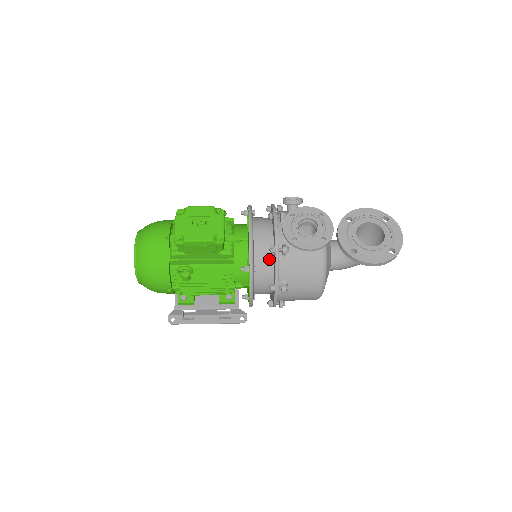
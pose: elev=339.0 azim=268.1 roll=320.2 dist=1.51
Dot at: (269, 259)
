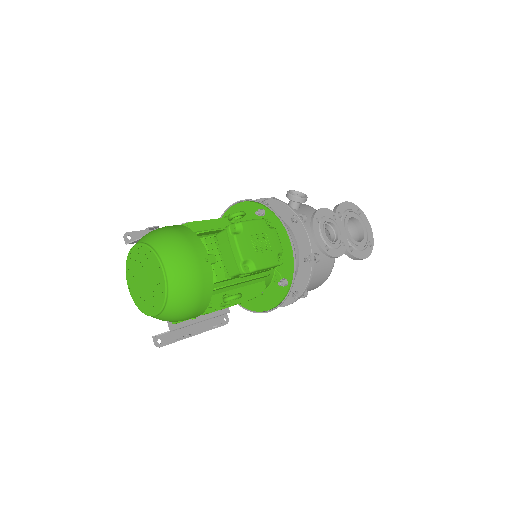
Dot at: (296, 267)
